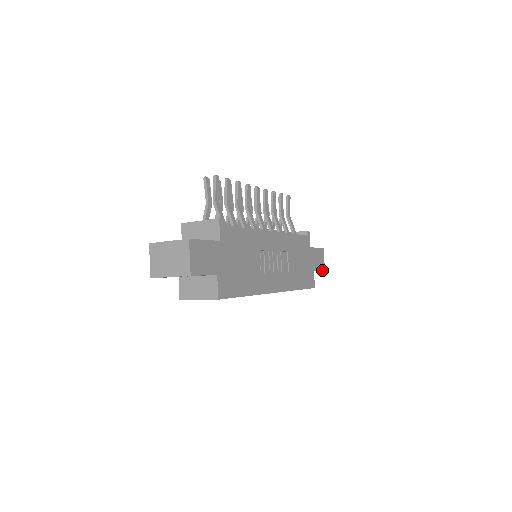
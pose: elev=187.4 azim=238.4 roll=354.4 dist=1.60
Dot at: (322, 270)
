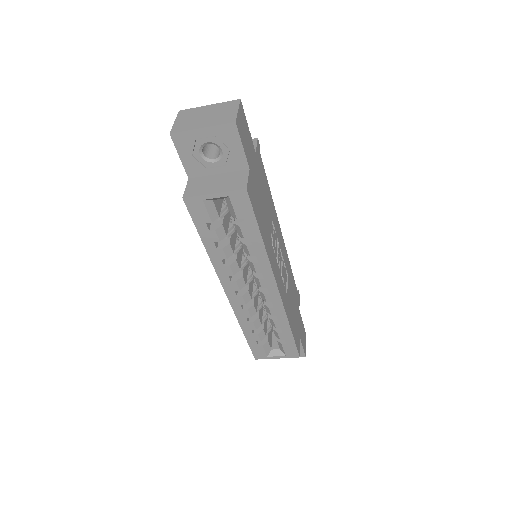
Dot at: (304, 352)
